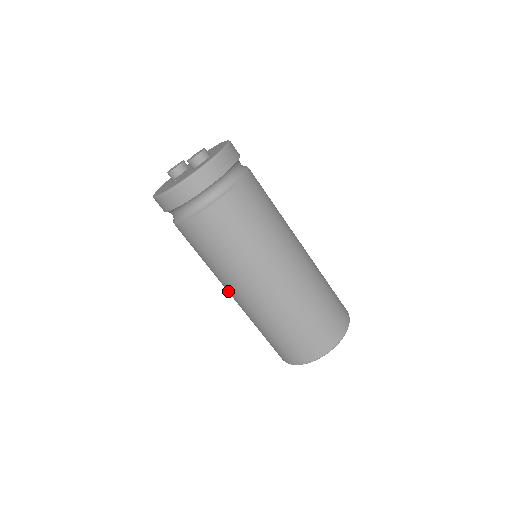
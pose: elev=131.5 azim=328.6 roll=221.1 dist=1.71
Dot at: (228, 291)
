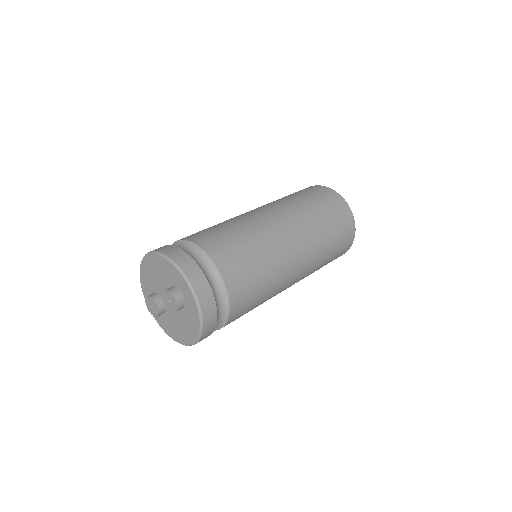
Dot at: occluded
